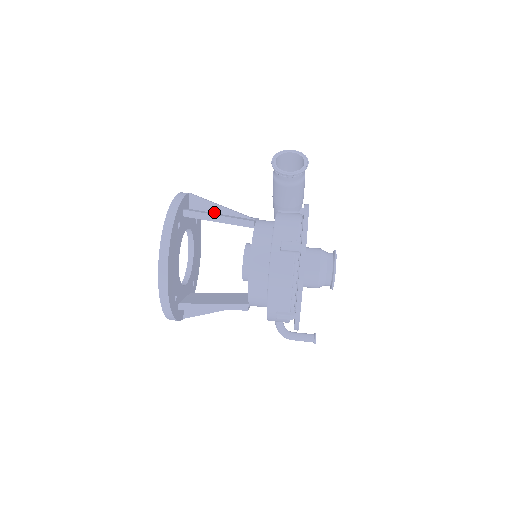
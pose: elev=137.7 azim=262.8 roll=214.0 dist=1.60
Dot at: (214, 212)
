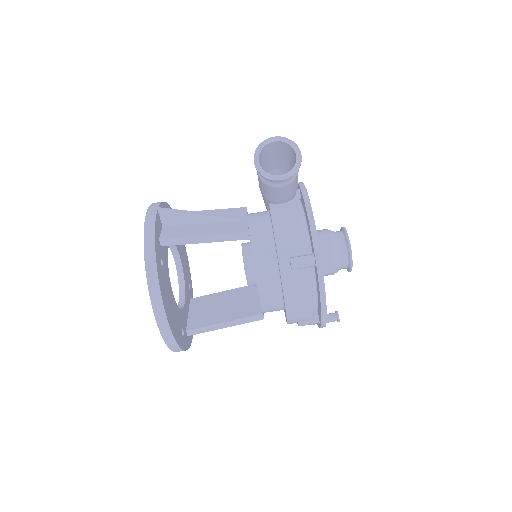
Dot at: (194, 223)
